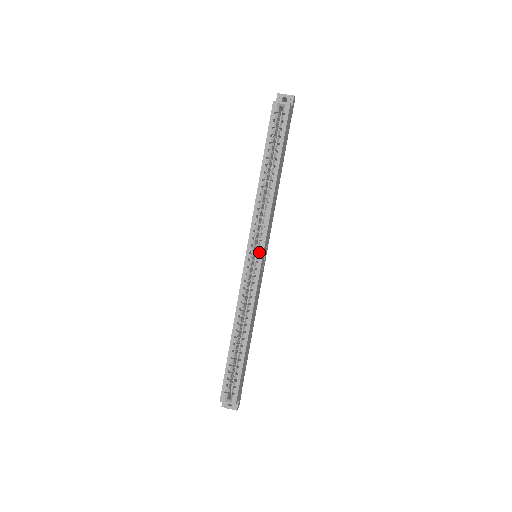
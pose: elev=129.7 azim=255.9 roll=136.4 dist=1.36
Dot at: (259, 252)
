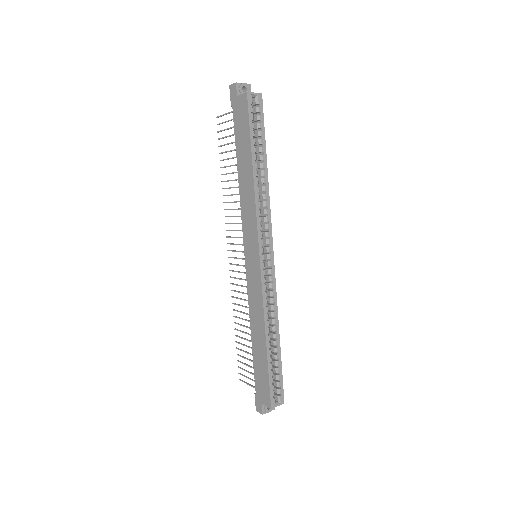
Dot at: (270, 250)
